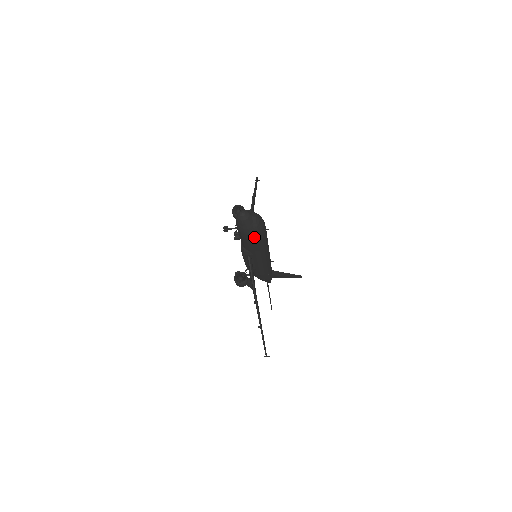
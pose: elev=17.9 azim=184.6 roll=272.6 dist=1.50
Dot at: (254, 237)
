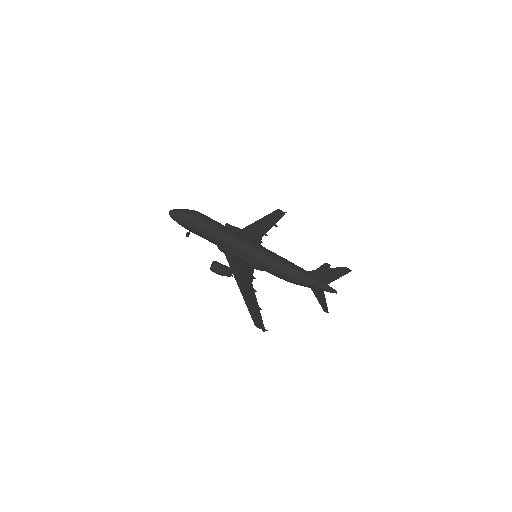
Dot at: (191, 225)
